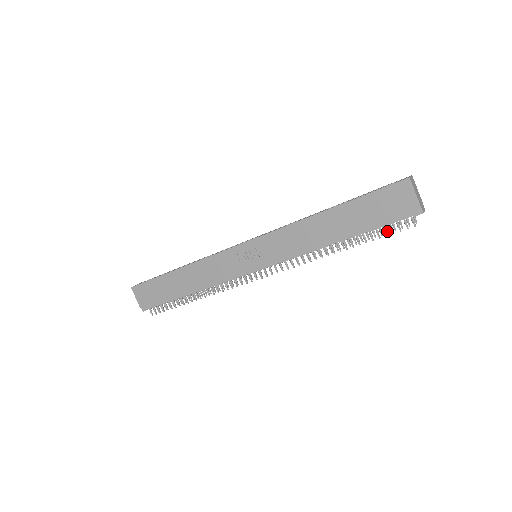
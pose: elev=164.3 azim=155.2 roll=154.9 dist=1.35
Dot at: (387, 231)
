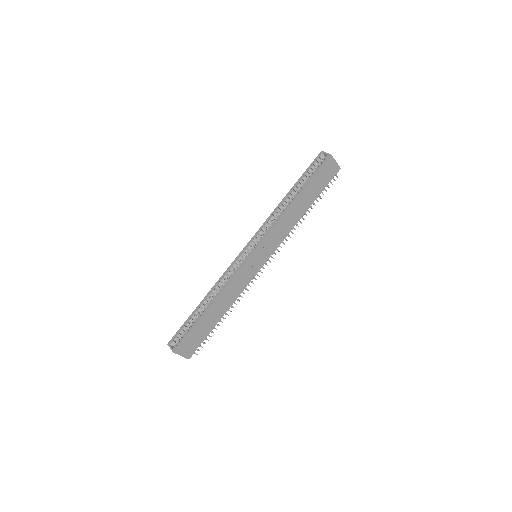
Dot at: occluded
